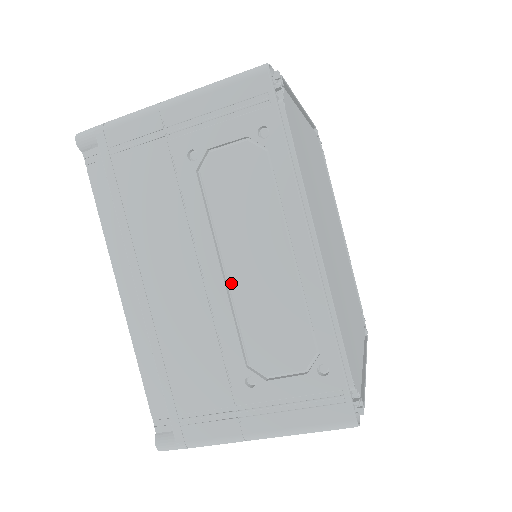
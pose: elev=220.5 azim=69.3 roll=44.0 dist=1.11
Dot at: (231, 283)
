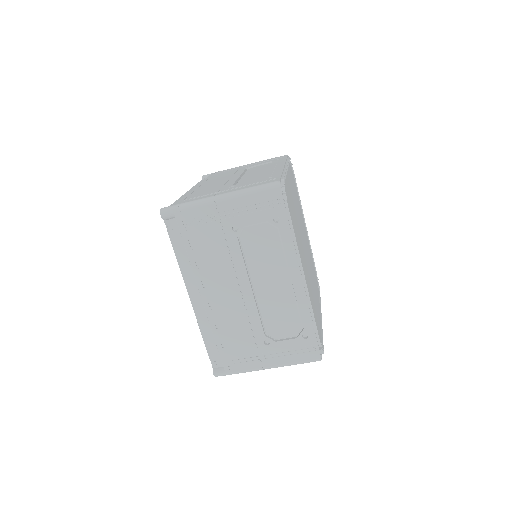
Dot at: (257, 295)
